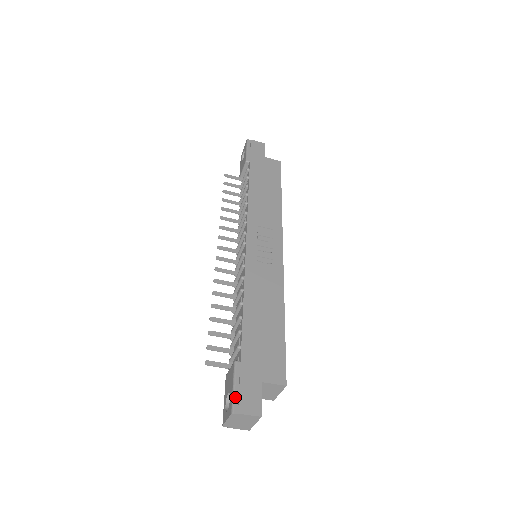
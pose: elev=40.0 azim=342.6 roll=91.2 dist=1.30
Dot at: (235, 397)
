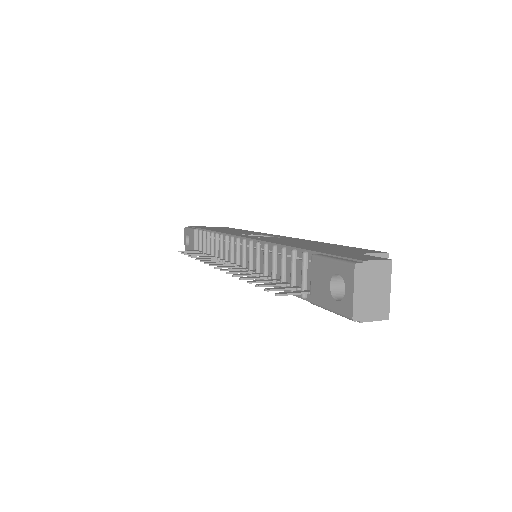
Dot at: (343, 259)
